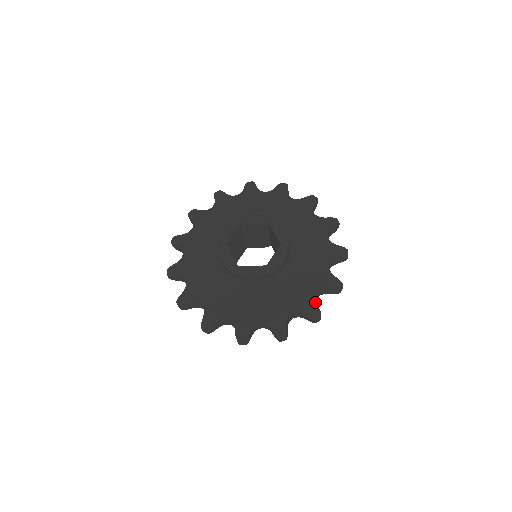
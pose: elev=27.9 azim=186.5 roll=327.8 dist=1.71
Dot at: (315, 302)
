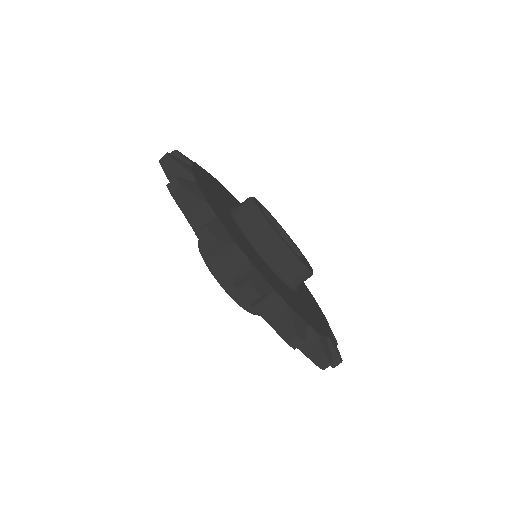
Dot at: (334, 340)
